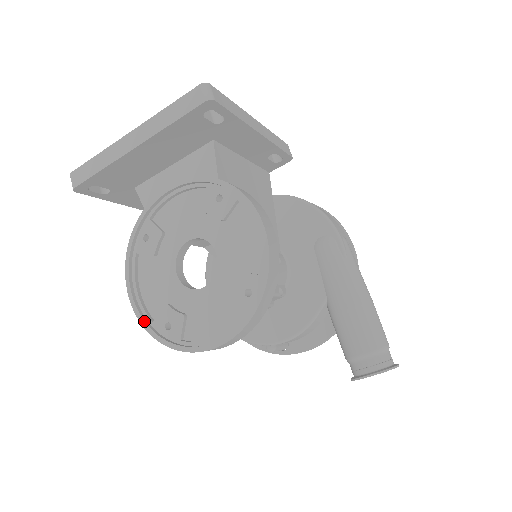
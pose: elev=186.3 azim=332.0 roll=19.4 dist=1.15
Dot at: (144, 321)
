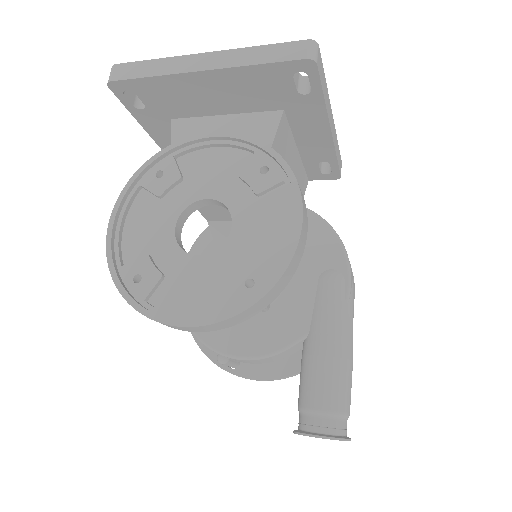
Dot at: (113, 260)
